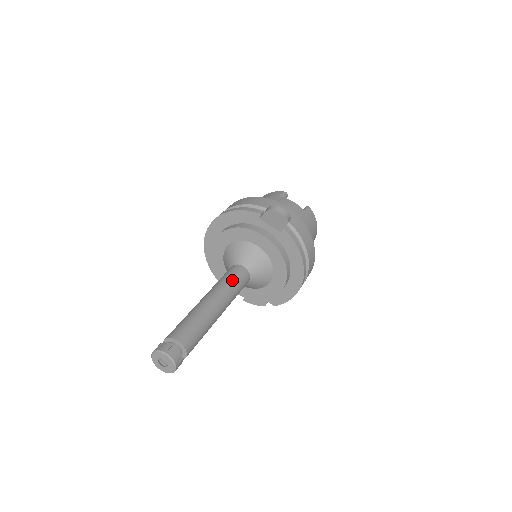
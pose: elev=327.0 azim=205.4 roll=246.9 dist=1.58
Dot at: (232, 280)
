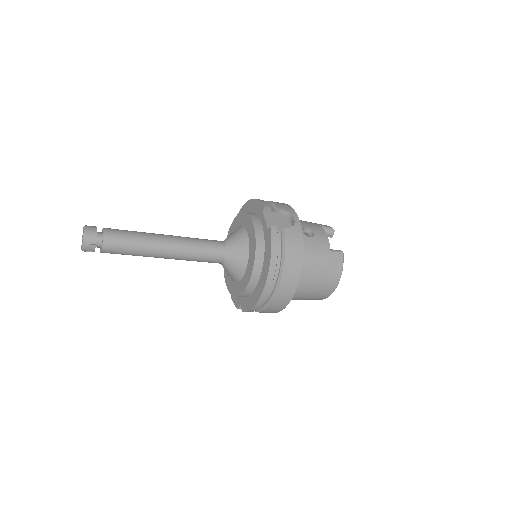
Dot at: (202, 242)
